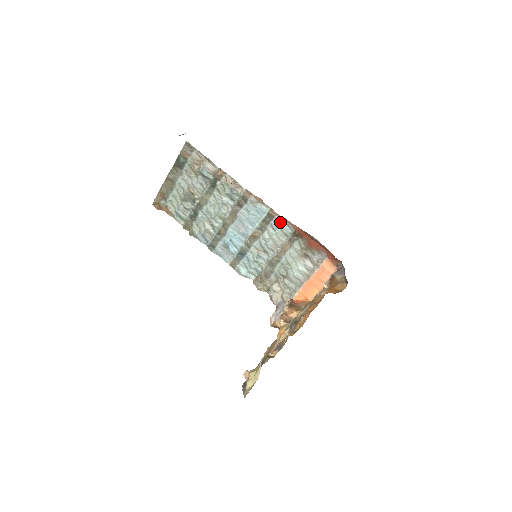
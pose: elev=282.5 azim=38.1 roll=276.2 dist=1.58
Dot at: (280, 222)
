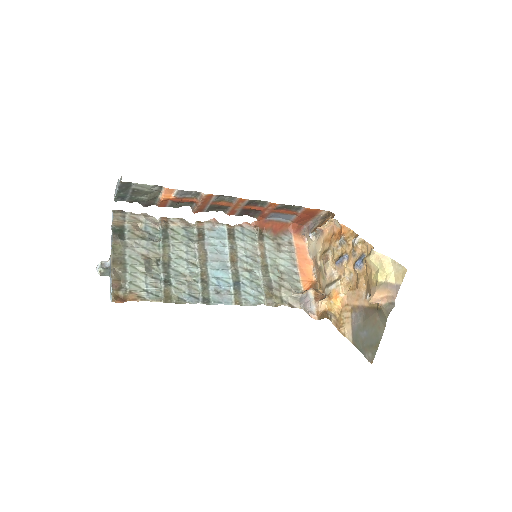
Dot at: (241, 230)
